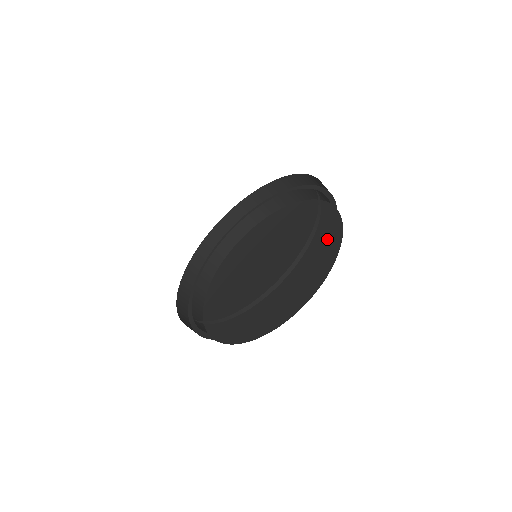
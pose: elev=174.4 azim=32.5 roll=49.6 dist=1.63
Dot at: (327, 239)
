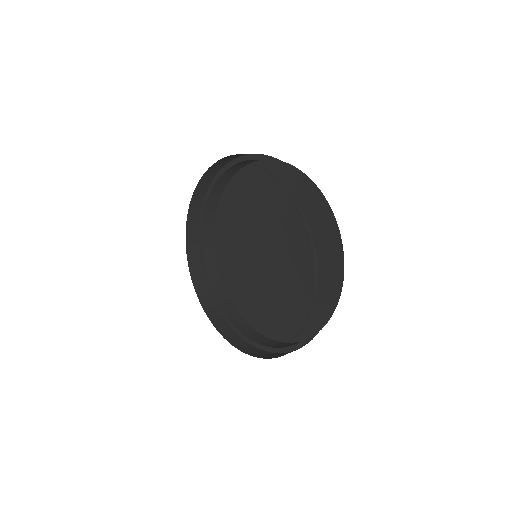
Dot at: (327, 253)
